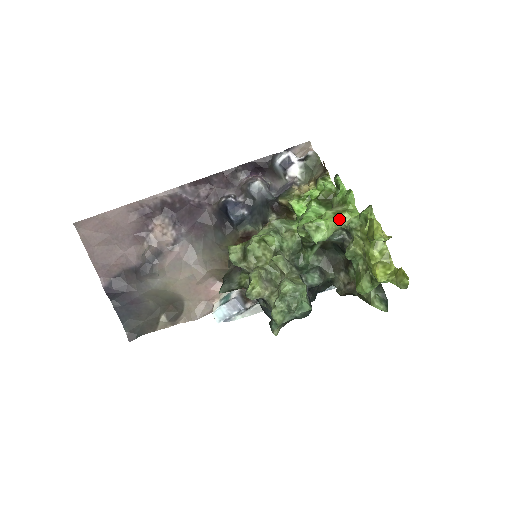
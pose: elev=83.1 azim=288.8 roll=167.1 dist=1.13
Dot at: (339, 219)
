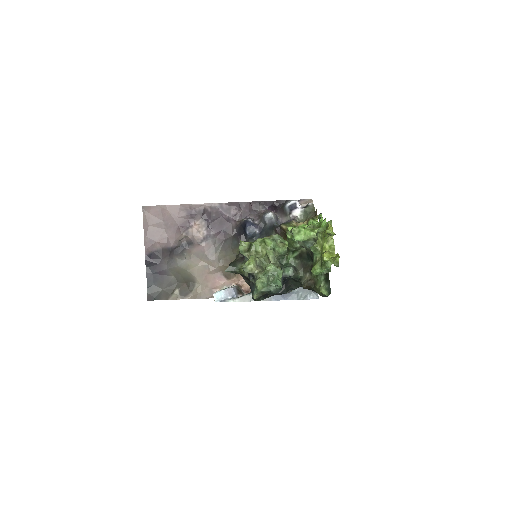
Dot at: (313, 232)
